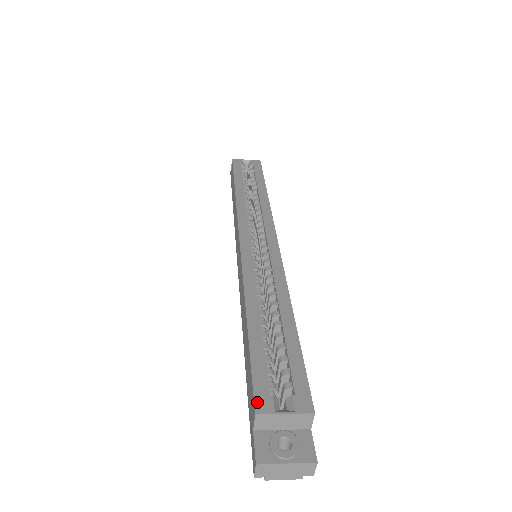
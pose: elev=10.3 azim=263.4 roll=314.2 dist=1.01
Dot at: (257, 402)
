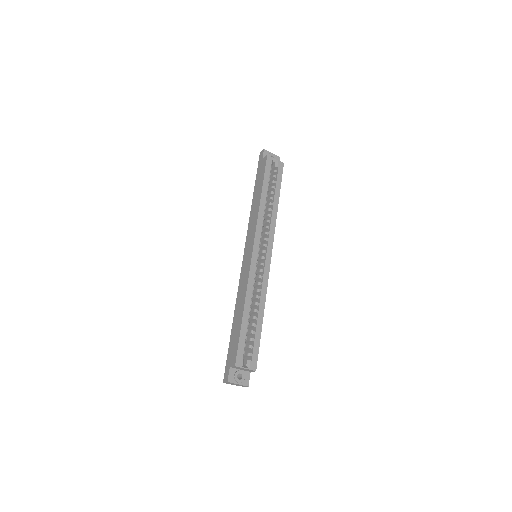
Dot at: (237, 361)
